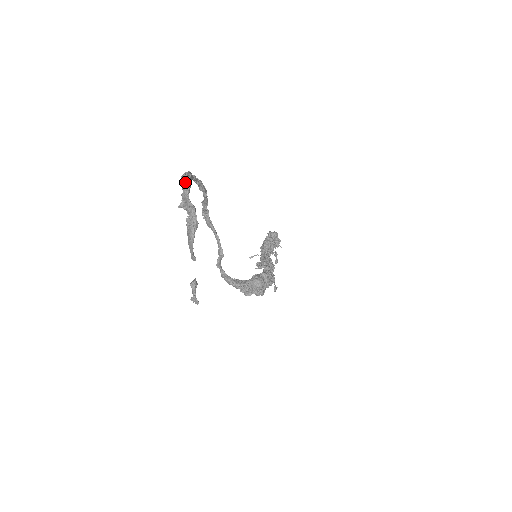
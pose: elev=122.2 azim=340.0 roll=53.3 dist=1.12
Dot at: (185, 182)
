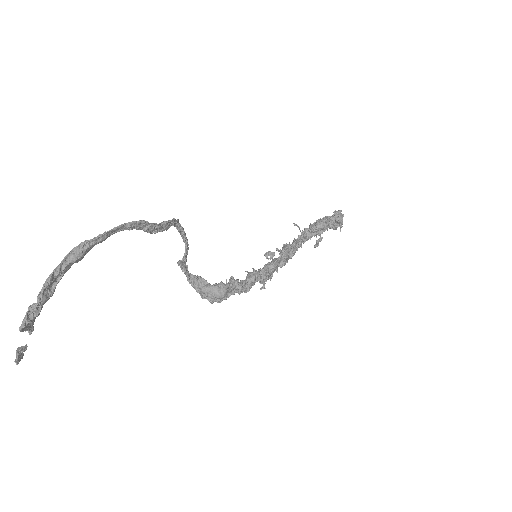
Dot at: (68, 259)
